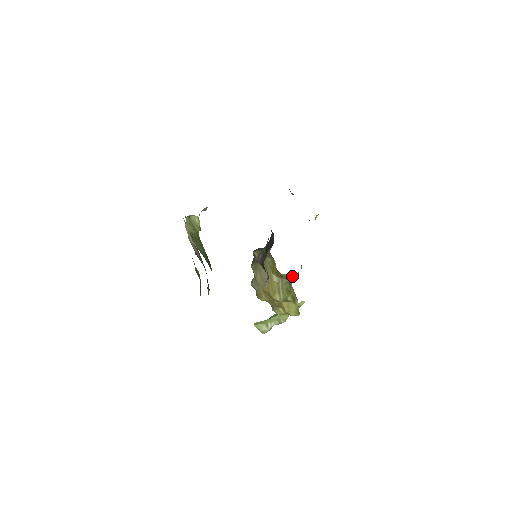
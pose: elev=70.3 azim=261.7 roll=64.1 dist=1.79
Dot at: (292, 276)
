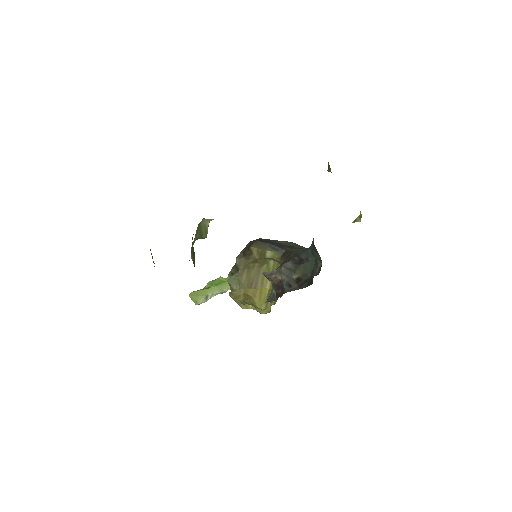
Dot at: occluded
